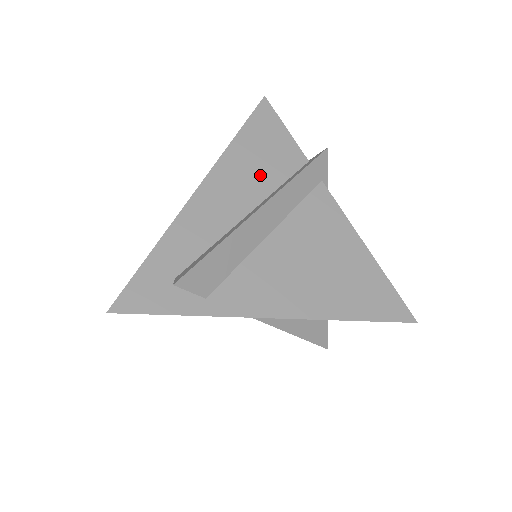
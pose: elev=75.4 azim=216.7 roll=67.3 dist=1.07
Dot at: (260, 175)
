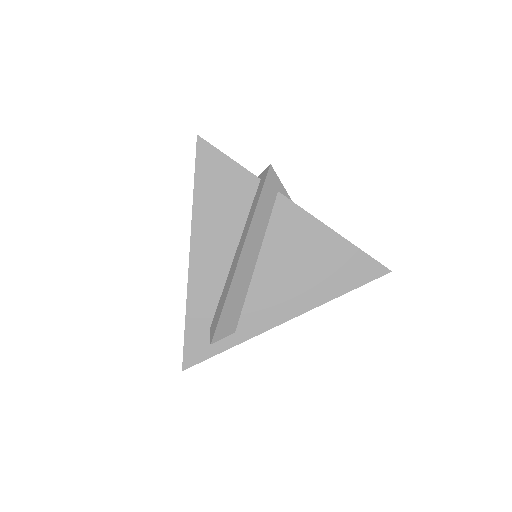
Dot at: (228, 217)
